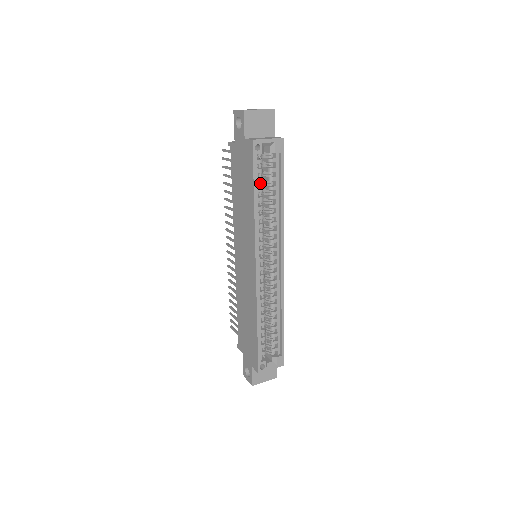
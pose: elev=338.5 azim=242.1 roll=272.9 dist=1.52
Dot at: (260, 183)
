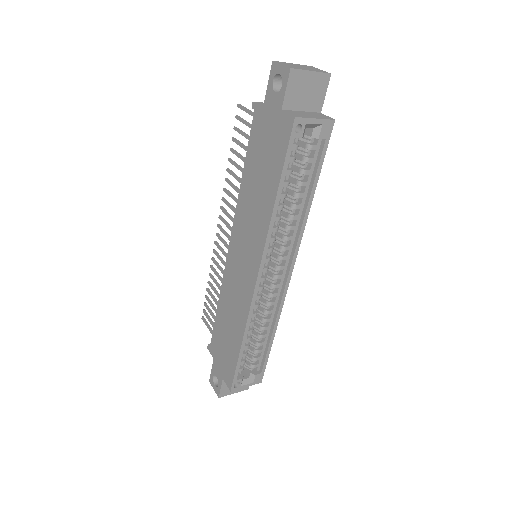
Dot at: (288, 175)
